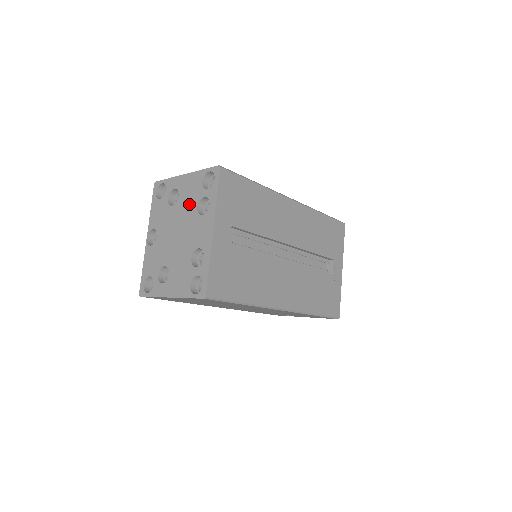
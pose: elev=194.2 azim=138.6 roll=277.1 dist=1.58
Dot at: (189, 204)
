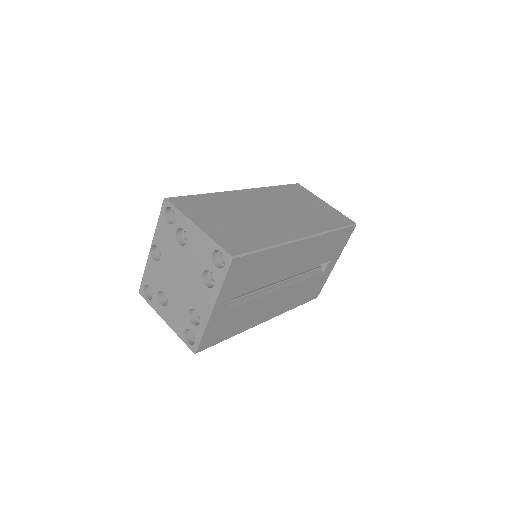
Dot at: (195, 262)
